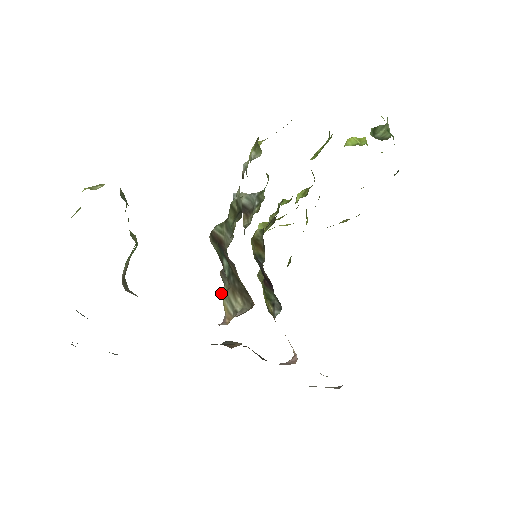
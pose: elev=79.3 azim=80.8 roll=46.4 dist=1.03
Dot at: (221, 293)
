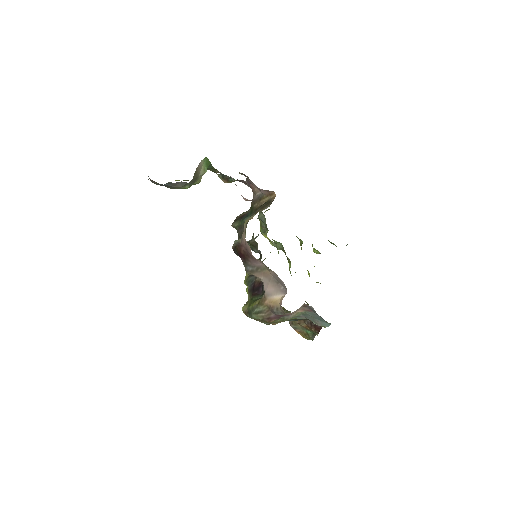
Dot at: (236, 240)
